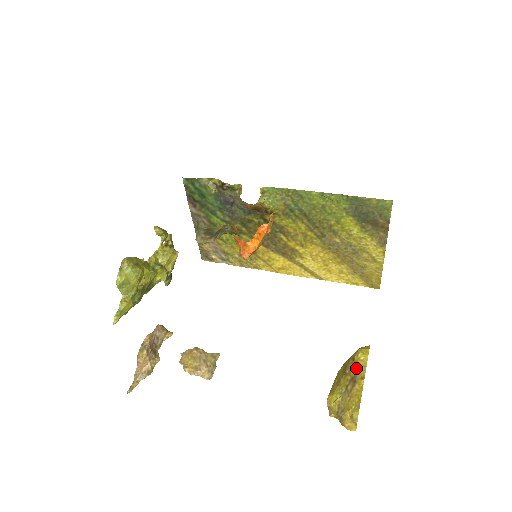
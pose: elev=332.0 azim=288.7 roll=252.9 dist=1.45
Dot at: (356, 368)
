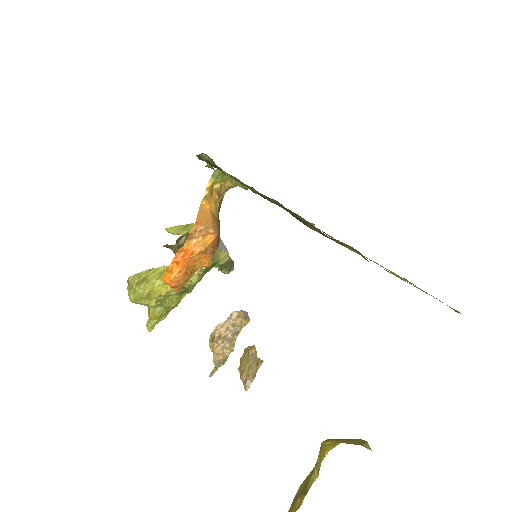
Dot at: occluded
